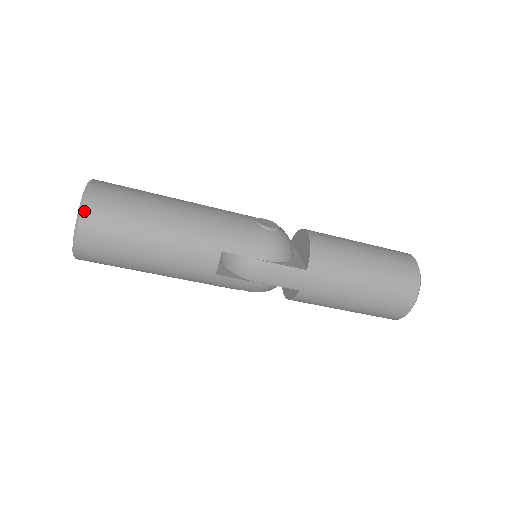
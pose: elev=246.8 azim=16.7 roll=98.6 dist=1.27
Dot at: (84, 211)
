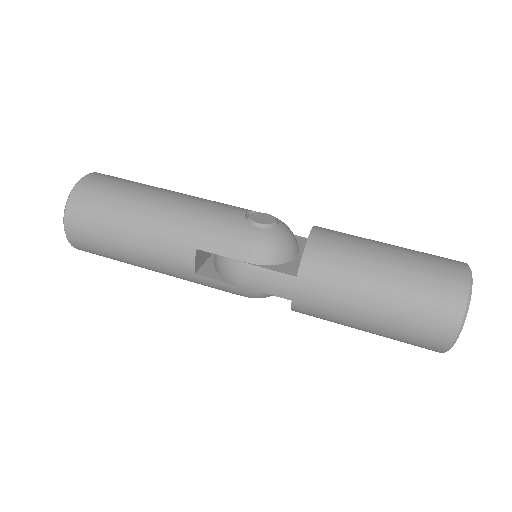
Dot at: (69, 204)
